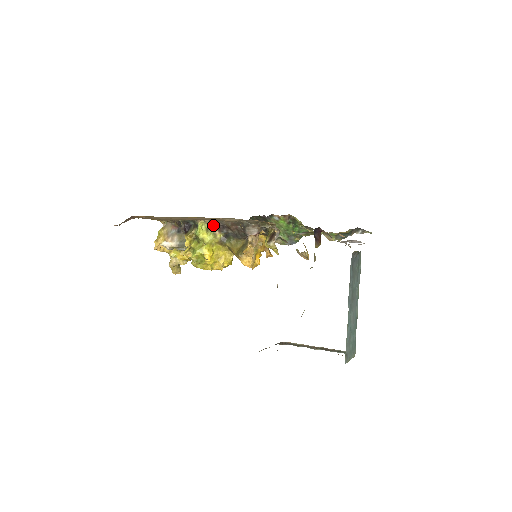
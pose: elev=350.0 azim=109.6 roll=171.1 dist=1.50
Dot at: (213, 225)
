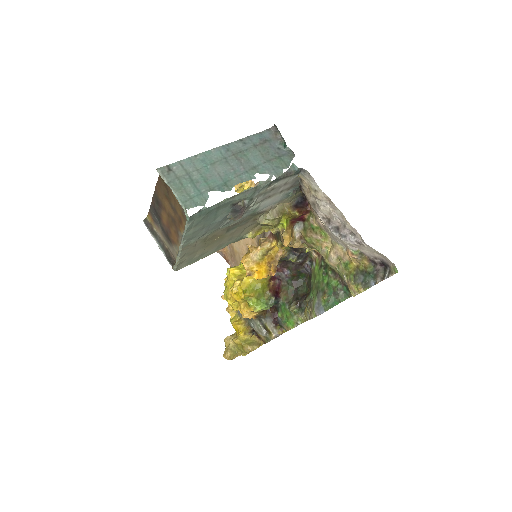
Dot at: occluded
